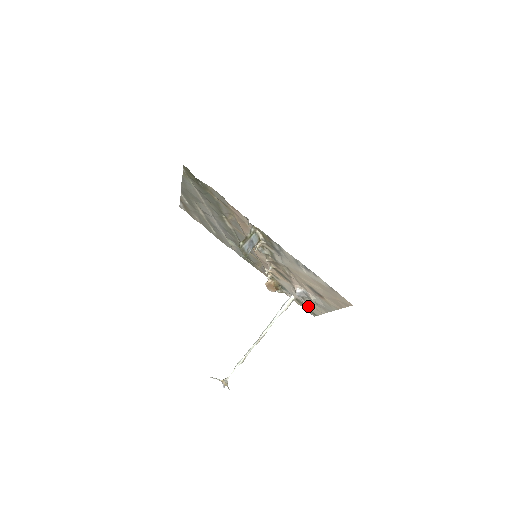
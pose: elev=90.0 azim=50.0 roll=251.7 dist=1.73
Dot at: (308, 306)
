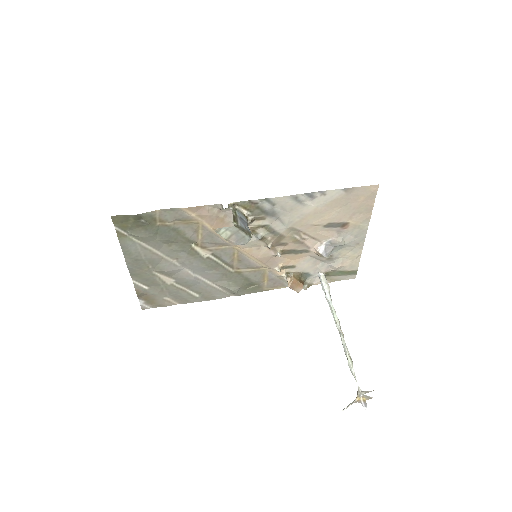
Dot at: (342, 268)
